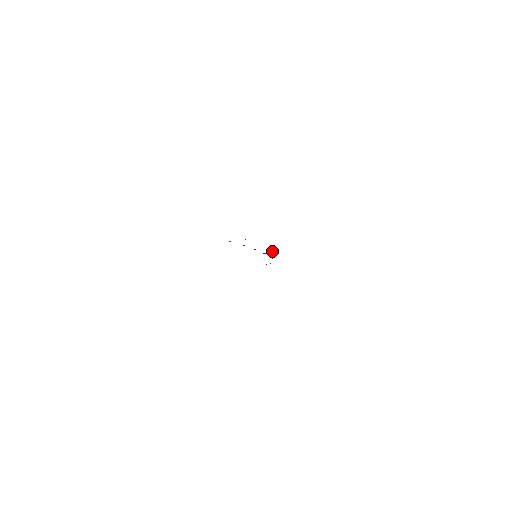
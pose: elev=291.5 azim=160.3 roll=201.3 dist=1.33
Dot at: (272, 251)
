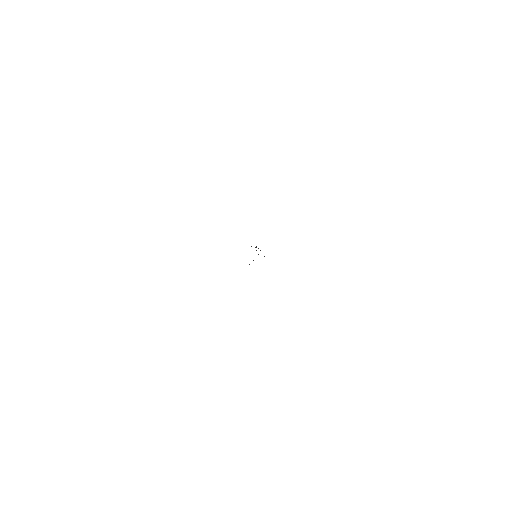
Dot at: (256, 250)
